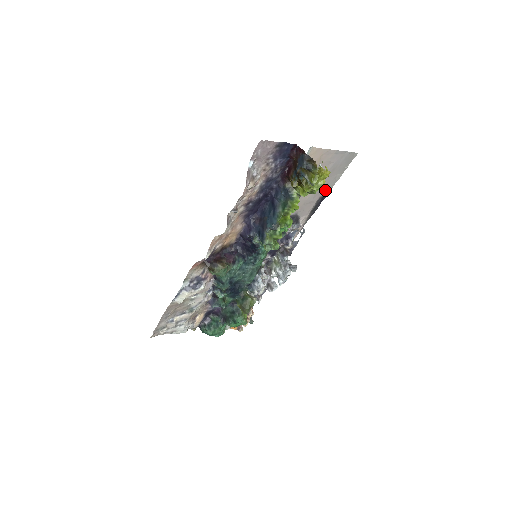
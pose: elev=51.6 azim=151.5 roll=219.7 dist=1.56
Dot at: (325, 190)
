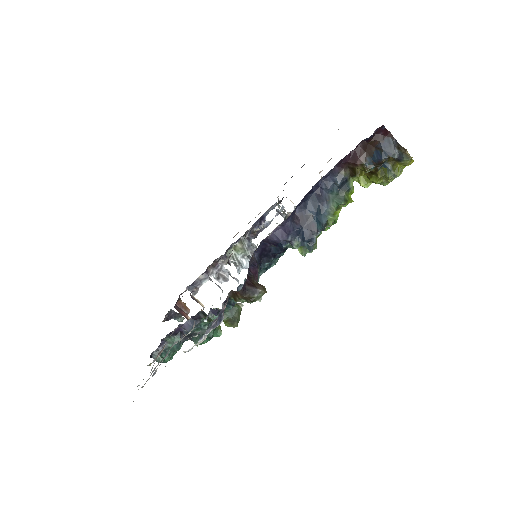
Dot at: occluded
